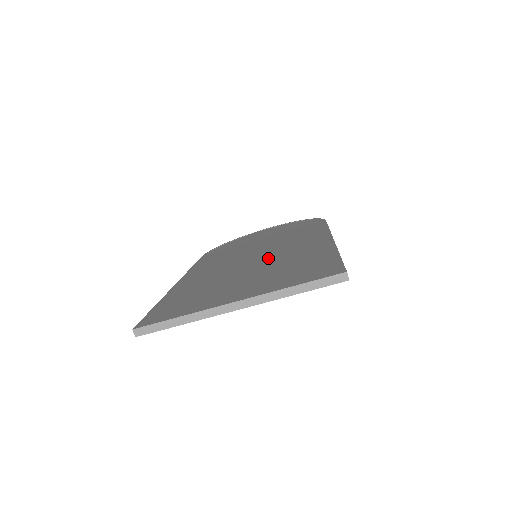
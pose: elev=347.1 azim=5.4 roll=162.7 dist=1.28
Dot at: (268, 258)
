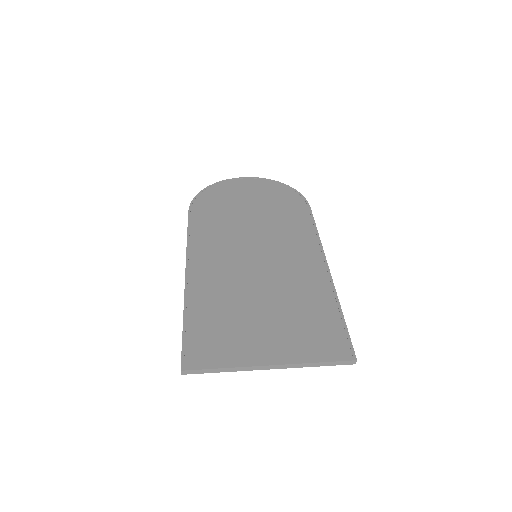
Dot at: (273, 275)
